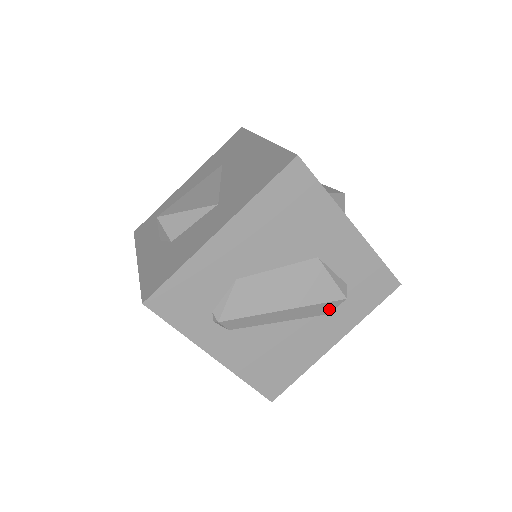
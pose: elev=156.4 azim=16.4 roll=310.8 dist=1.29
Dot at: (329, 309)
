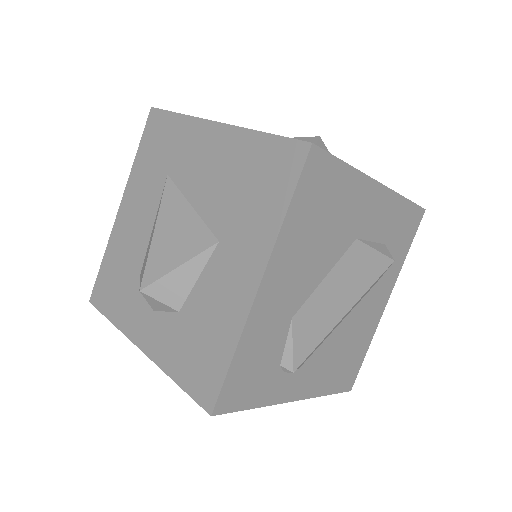
Dot at: (378, 279)
